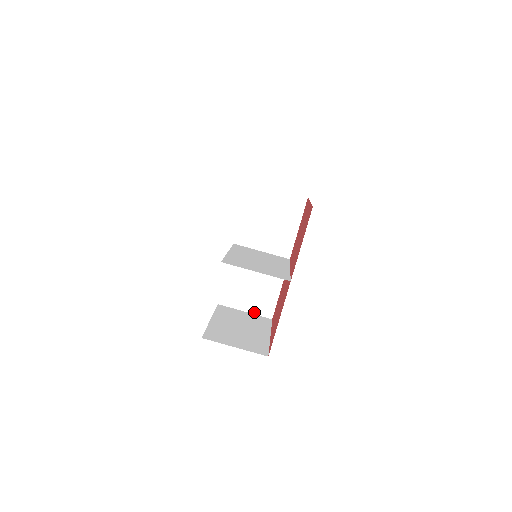
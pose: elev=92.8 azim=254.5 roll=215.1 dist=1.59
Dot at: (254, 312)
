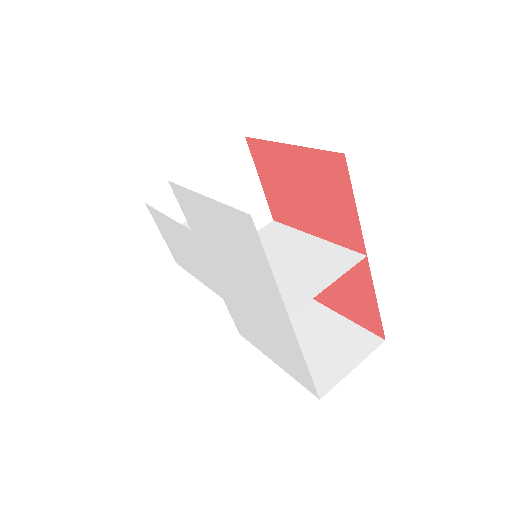
Dot at: occluded
